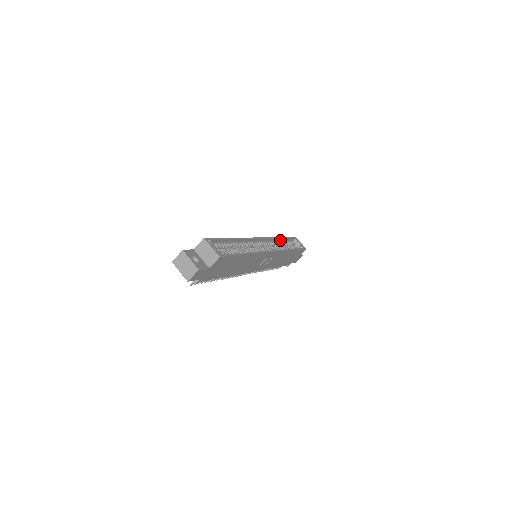
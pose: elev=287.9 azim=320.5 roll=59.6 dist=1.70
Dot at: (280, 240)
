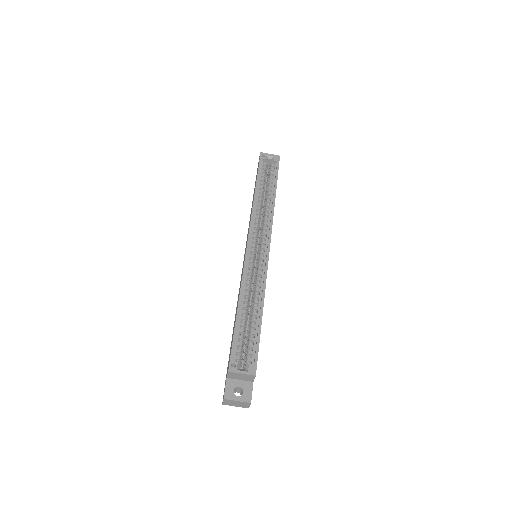
Dot at: (256, 196)
